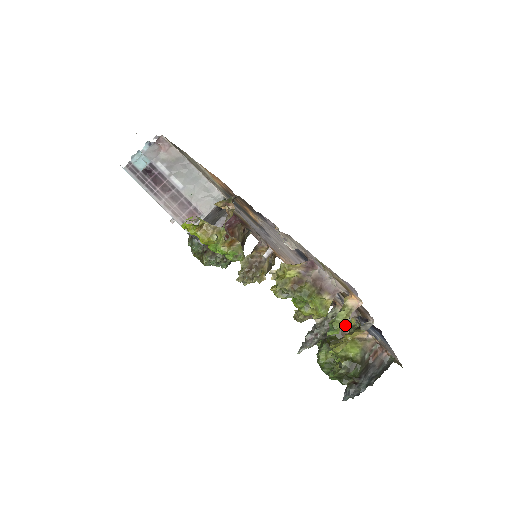
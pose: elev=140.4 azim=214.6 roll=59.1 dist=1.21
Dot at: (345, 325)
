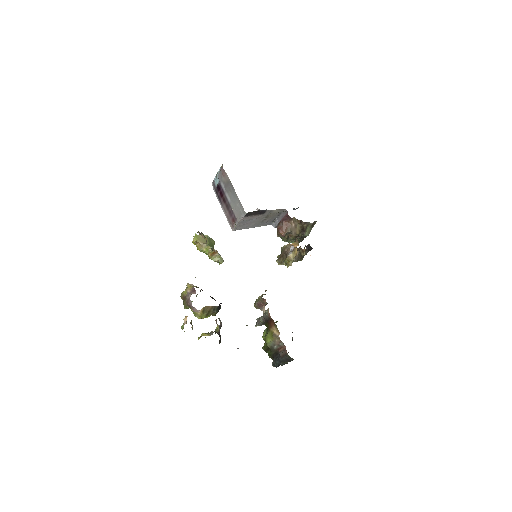
Dot at: (271, 322)
